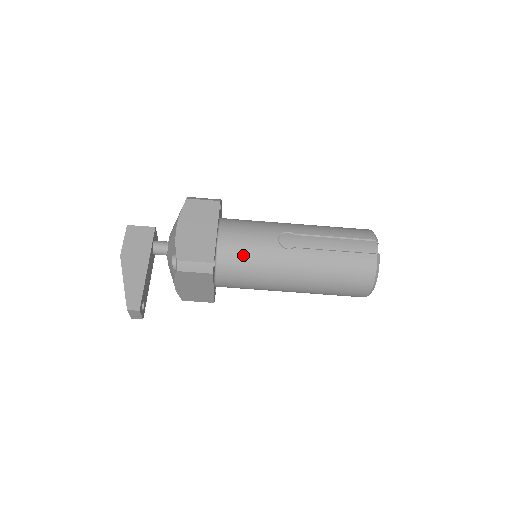
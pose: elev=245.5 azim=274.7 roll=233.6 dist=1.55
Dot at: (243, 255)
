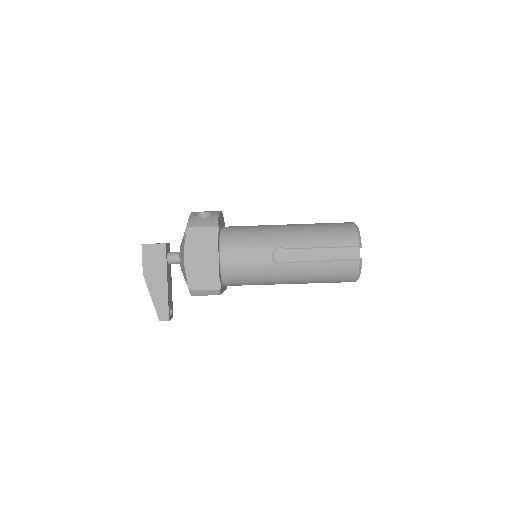
Dot at: (244, 273)
